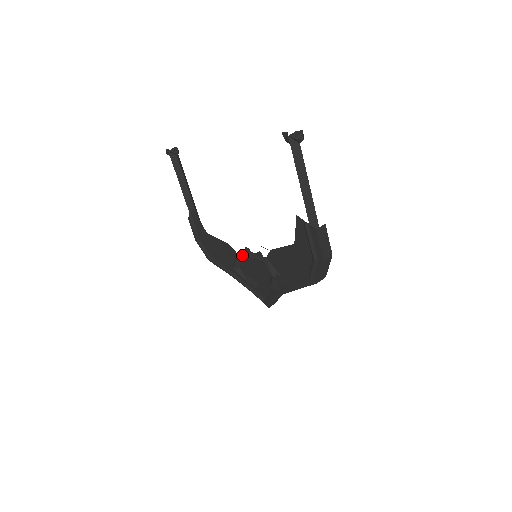
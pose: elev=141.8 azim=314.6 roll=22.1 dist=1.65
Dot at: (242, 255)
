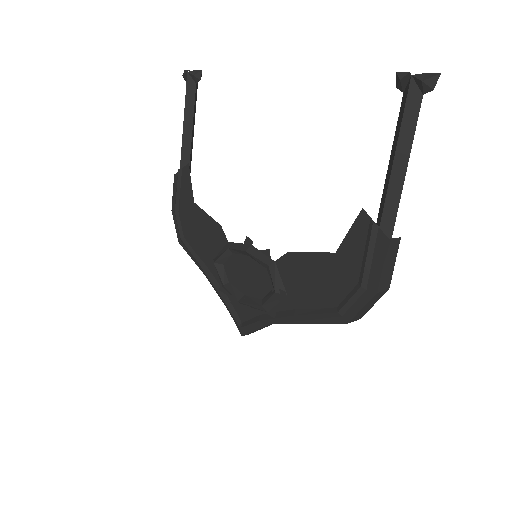
Dot at: (237, 247)
